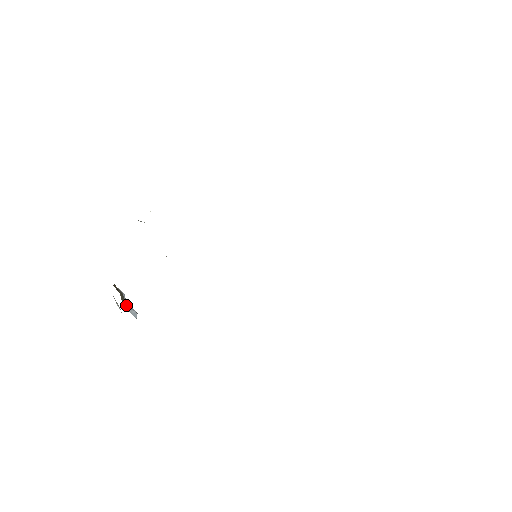
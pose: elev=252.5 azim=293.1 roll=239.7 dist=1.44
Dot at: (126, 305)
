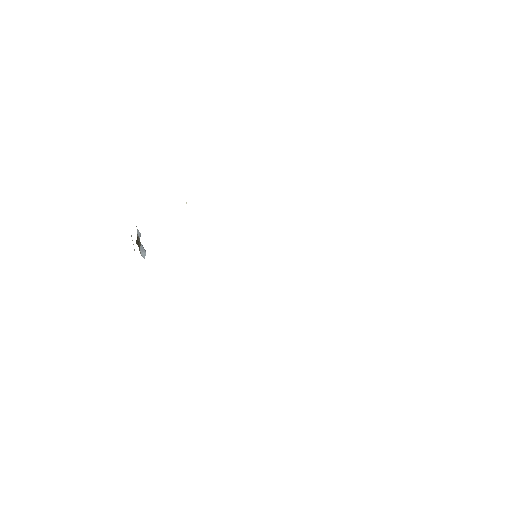
Dot at: (140, 249)
